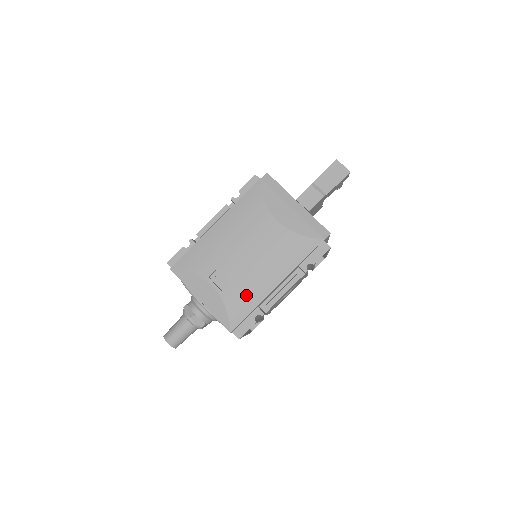
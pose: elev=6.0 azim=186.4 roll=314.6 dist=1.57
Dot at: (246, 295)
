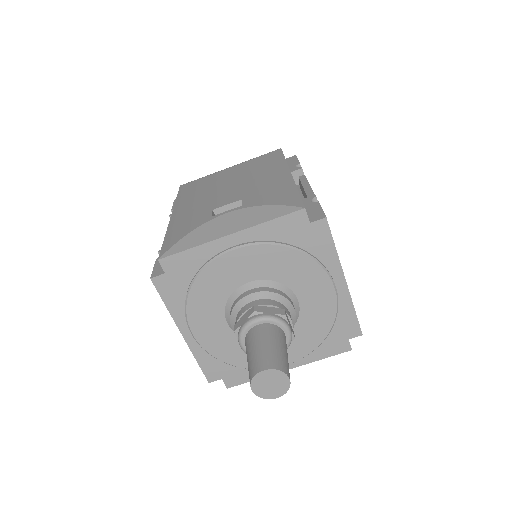
Dot at: (271, 190)
